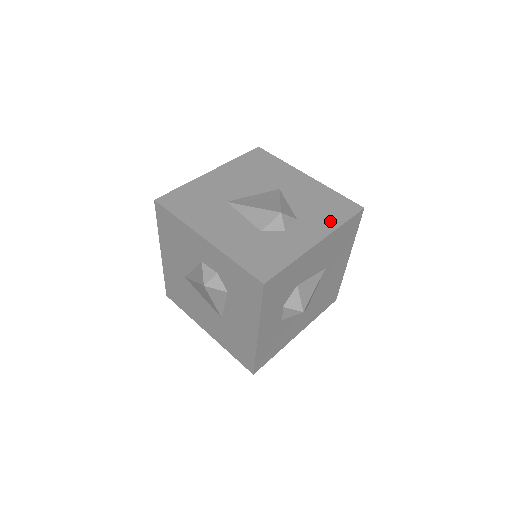
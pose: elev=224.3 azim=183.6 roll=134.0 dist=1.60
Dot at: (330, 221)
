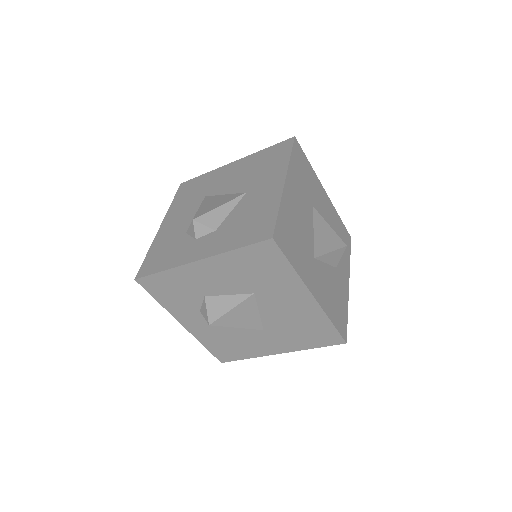
Dot at: (230, 242)
